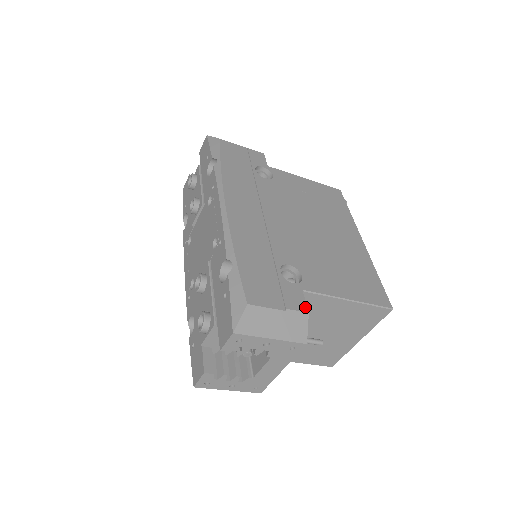
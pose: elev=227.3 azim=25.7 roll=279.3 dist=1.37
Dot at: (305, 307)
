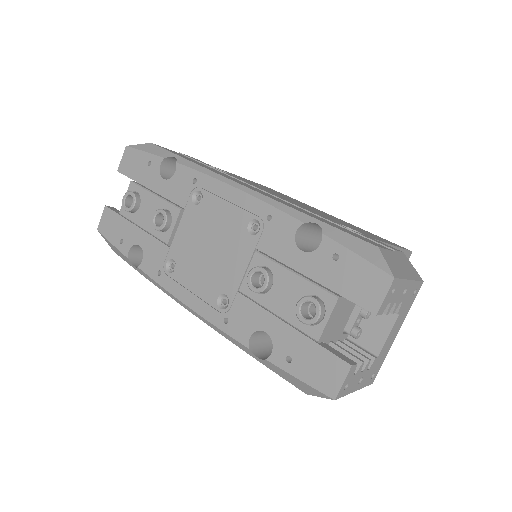
Dot at: (396, 249)
